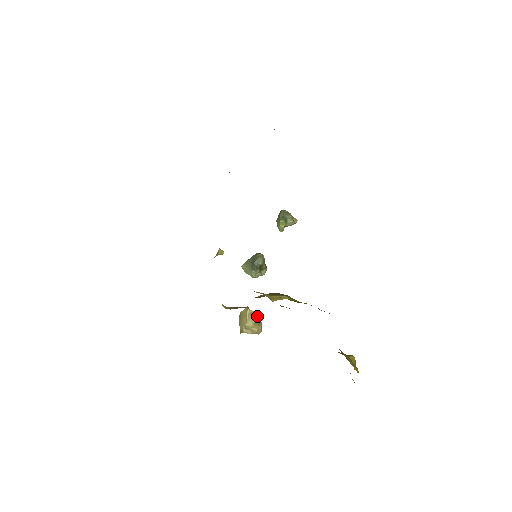
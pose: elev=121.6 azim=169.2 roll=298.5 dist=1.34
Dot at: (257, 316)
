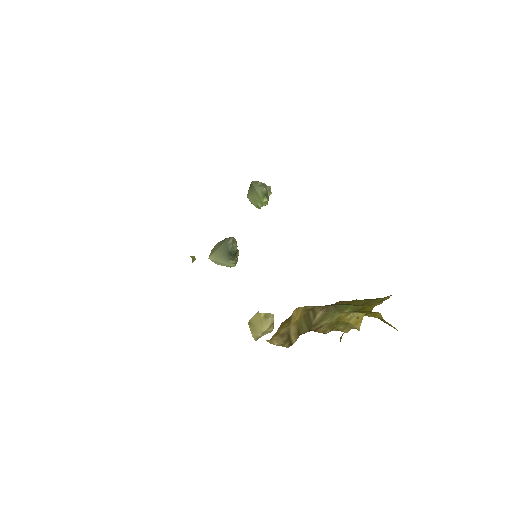
Dot at: (272, 317)
